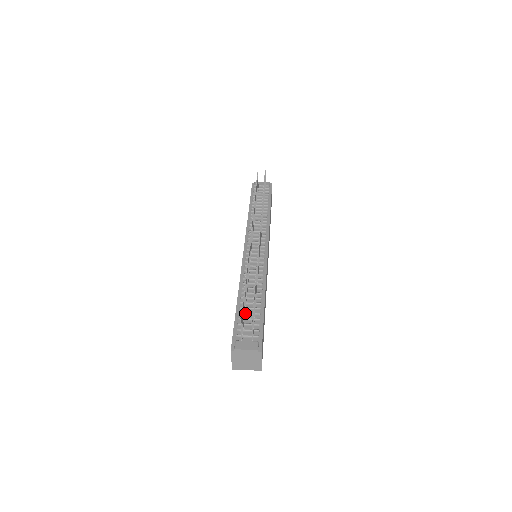
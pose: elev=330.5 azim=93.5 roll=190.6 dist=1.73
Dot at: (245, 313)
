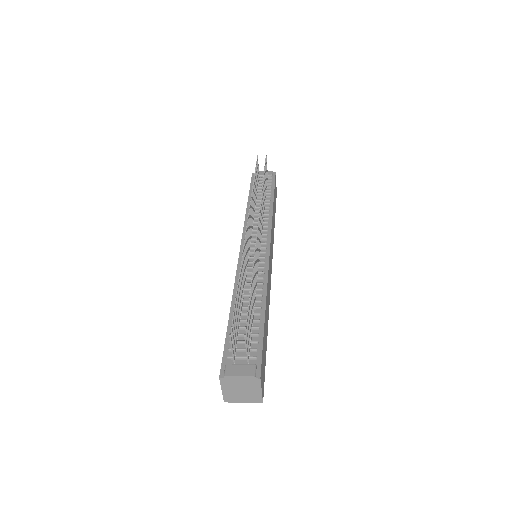
Dot at: (239, 327)
